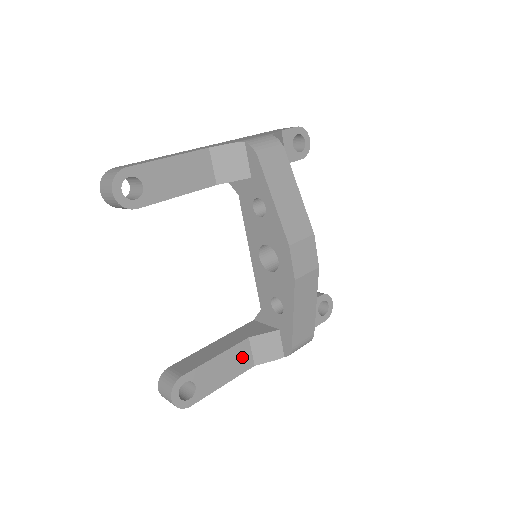
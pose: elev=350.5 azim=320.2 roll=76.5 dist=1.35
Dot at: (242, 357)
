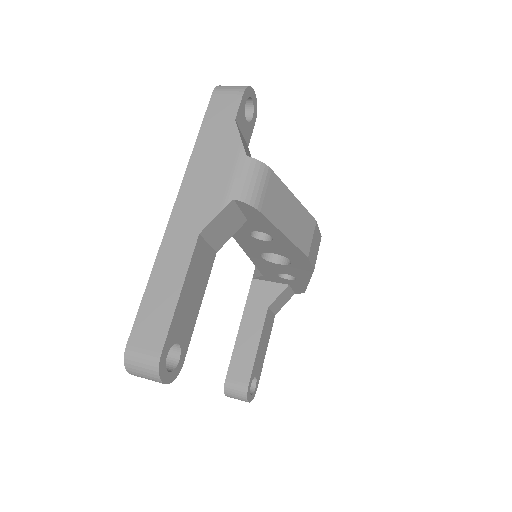
Dot at: (269, 323)
